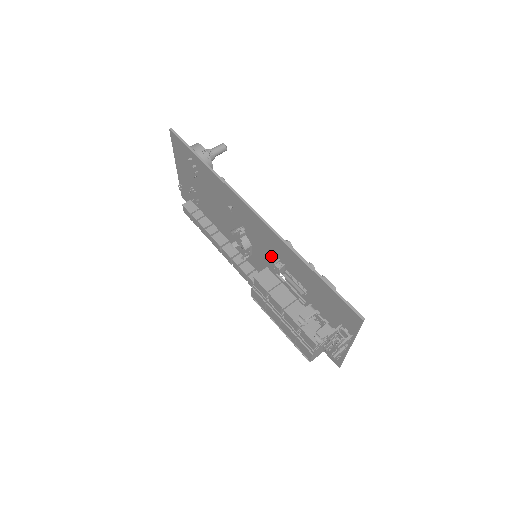
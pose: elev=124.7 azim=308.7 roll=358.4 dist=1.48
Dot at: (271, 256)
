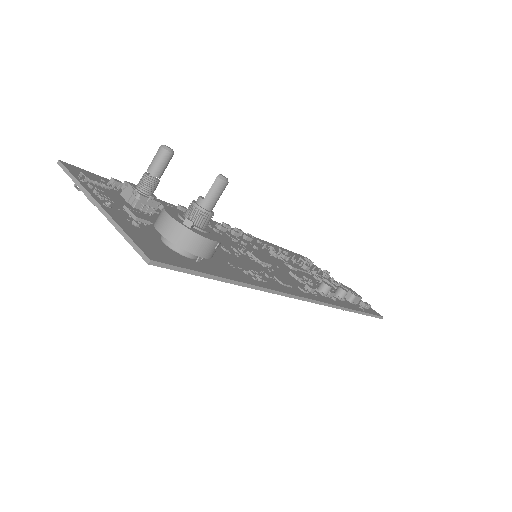
Dot at: occluded
